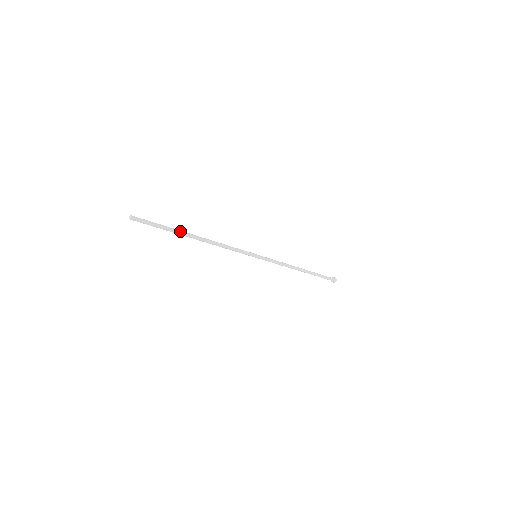
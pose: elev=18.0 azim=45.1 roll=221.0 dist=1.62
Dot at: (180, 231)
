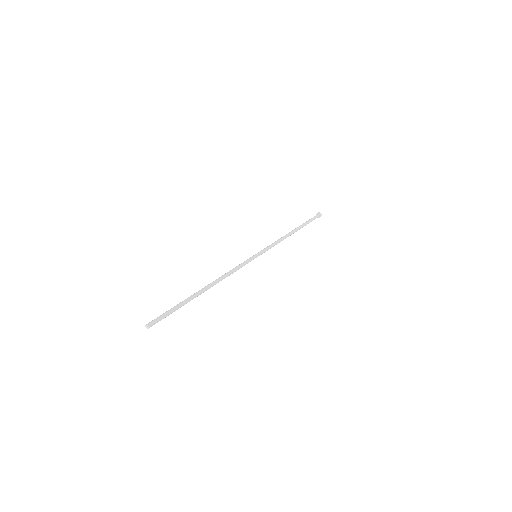
Dot at: (192, 299)
